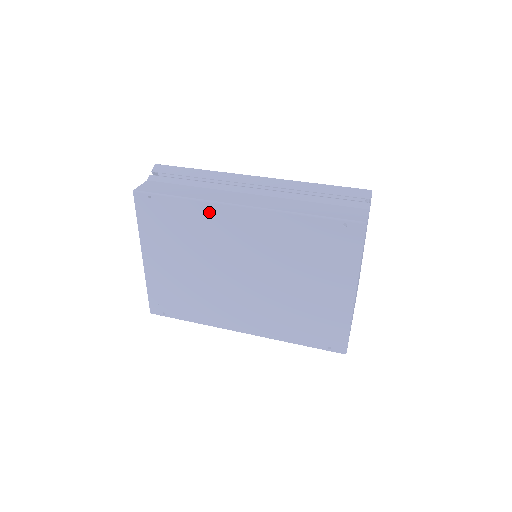
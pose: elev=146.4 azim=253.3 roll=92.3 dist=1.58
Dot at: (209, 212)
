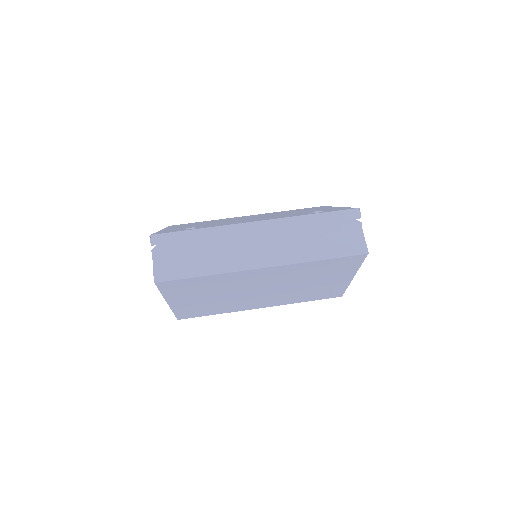
Dot at: (232, 276)
